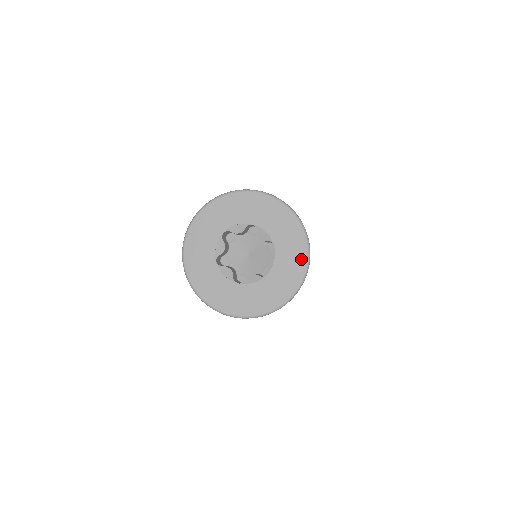
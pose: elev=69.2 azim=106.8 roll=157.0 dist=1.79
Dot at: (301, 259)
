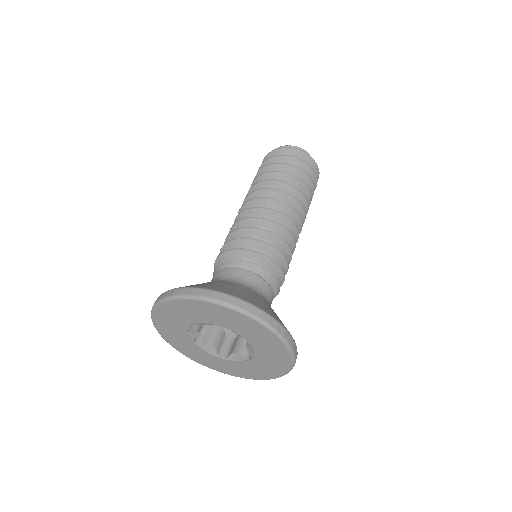
Dot at: (260, 376)
